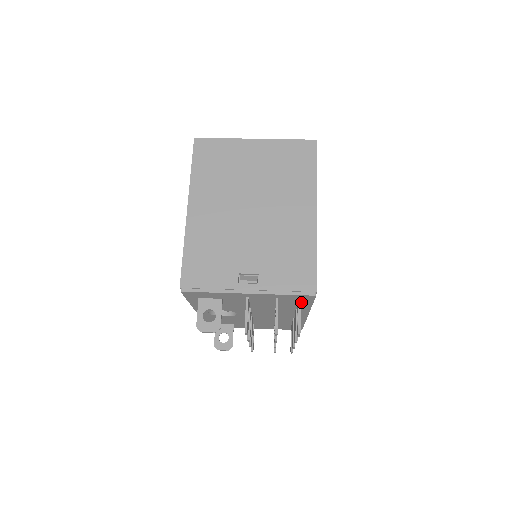
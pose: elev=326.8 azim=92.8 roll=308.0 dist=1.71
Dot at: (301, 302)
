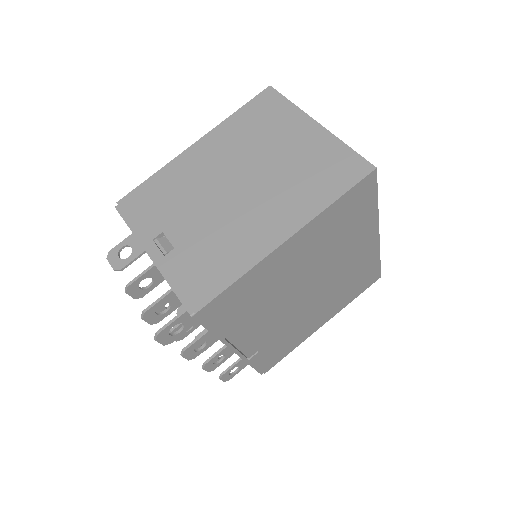
Dot at: occluded
